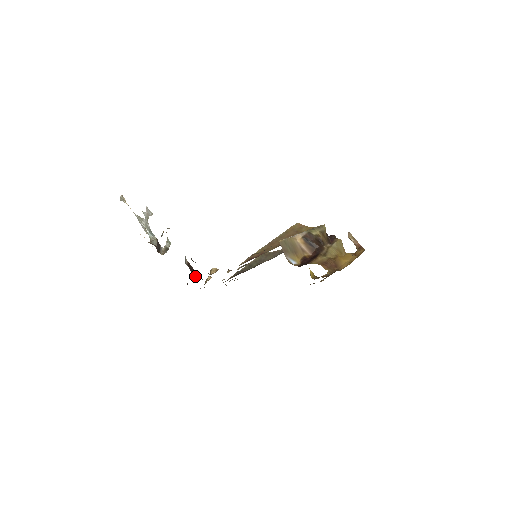
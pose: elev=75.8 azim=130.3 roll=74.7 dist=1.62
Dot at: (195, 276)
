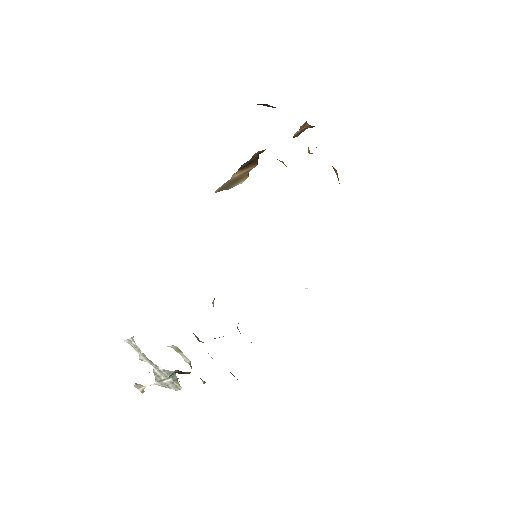
Dot at: occluded
